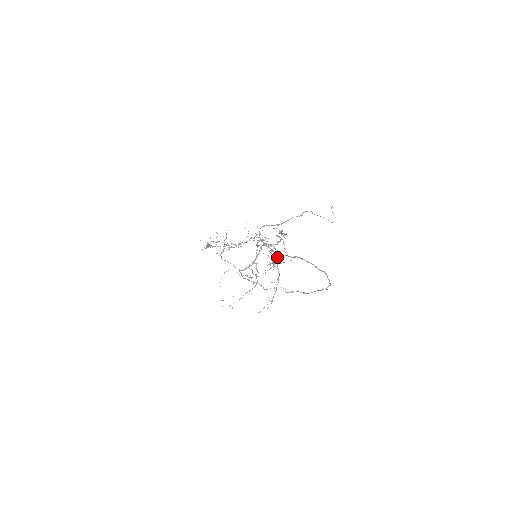
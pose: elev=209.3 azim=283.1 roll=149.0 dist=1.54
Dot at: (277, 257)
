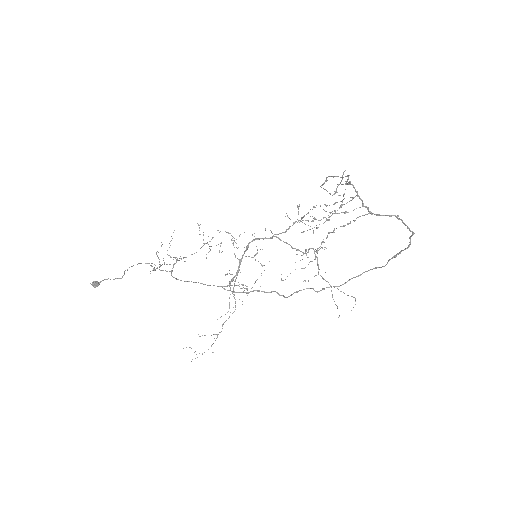
Dot at: (327, 237)
